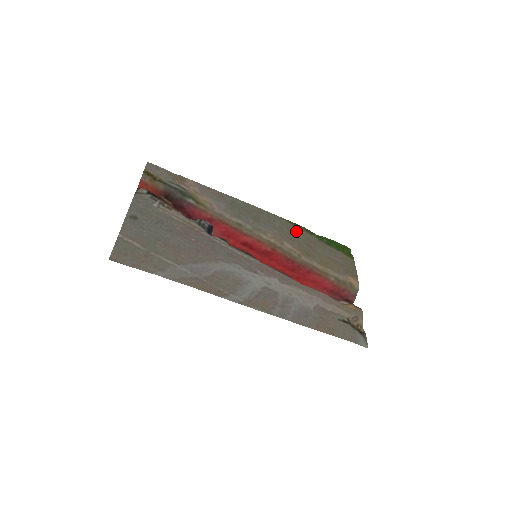
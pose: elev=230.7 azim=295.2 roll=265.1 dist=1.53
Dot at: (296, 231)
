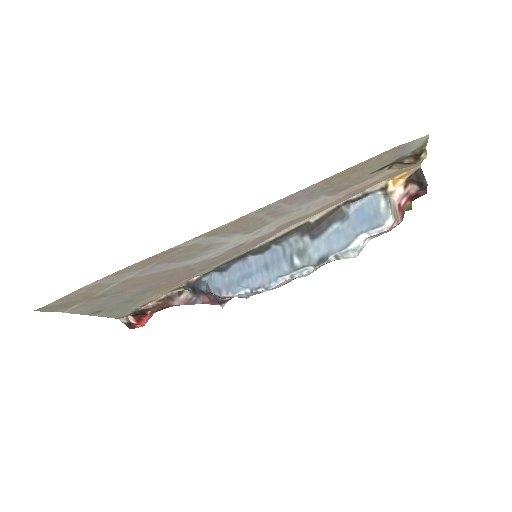
Dot at: occluded
